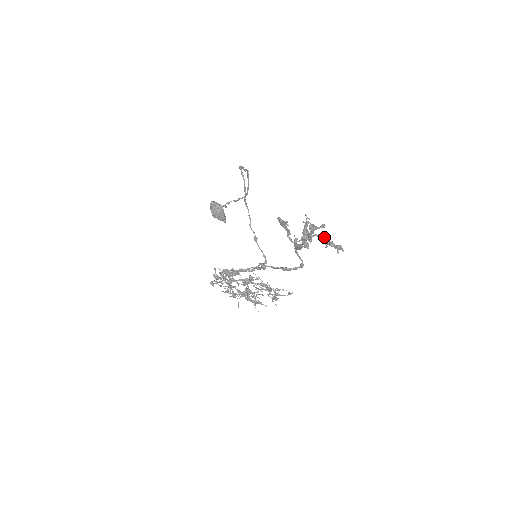
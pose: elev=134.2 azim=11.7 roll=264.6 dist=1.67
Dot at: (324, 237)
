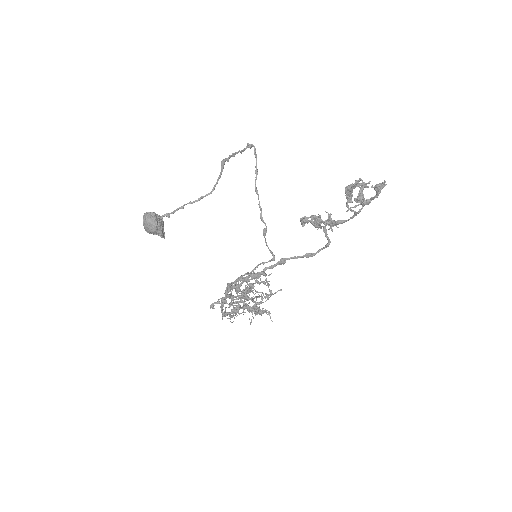
Dot at: occluded
